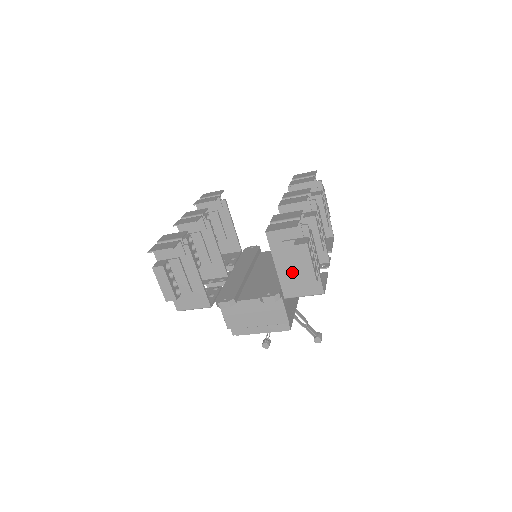
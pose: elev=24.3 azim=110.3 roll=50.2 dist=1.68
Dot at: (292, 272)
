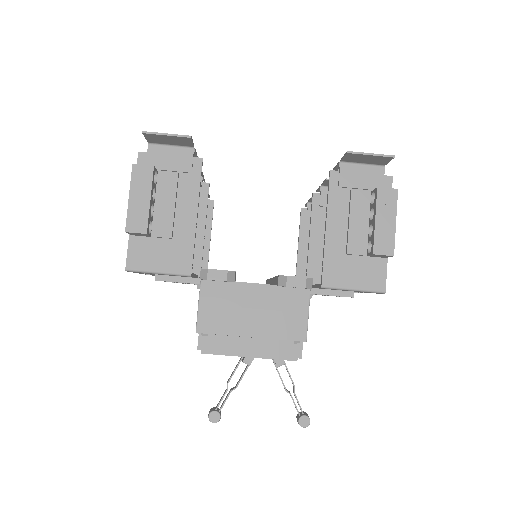
Dot at: (350, 241)
